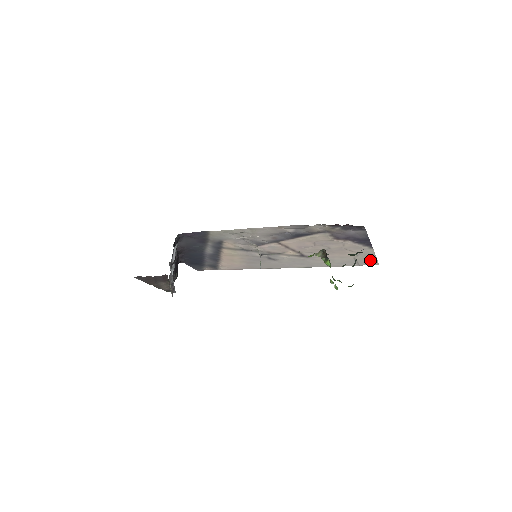
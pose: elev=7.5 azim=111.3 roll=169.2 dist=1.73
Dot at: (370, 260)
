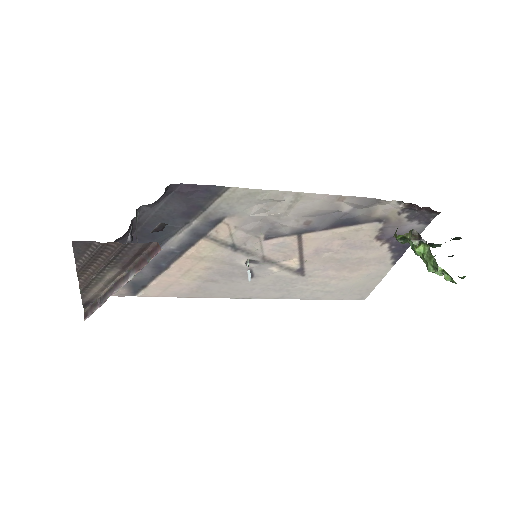
Dot at: (365, 289)
